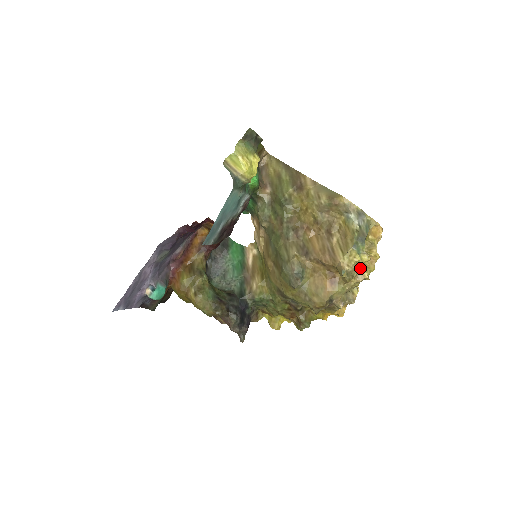
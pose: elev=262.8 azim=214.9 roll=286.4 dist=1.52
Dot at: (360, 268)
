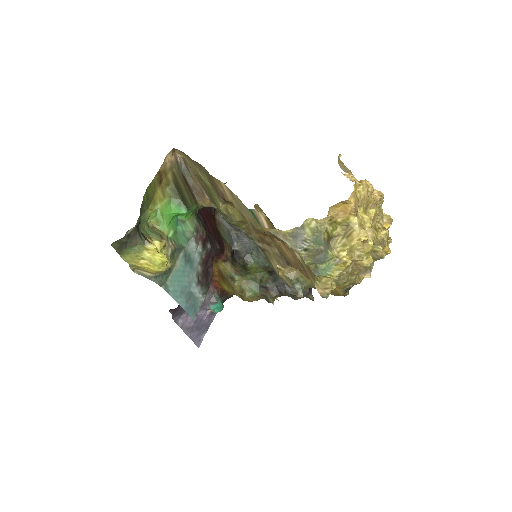
Dot at: occluded
